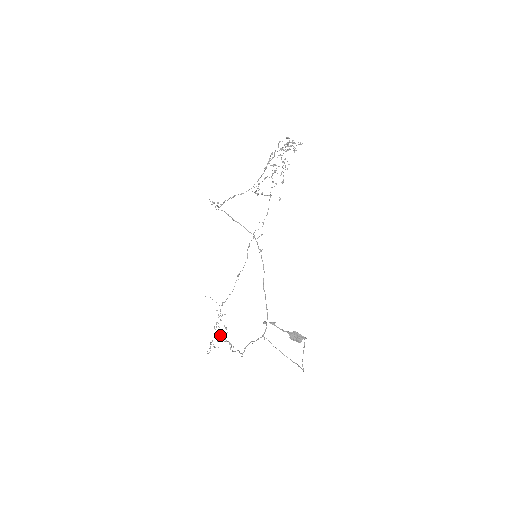
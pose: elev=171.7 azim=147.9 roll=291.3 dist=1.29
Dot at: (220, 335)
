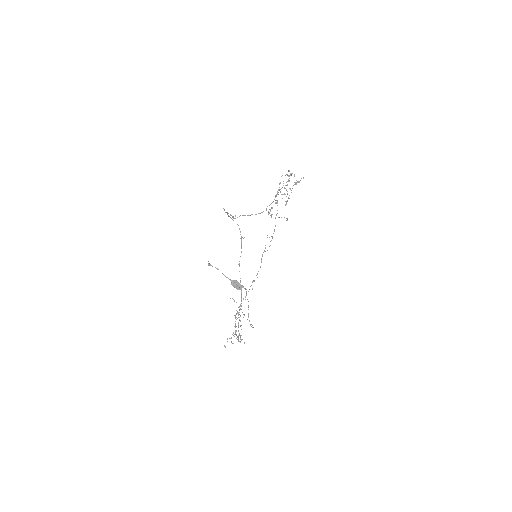
Dot at: (235, 330)
